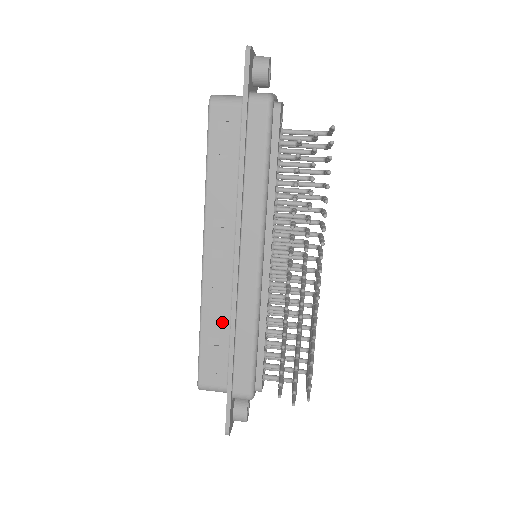
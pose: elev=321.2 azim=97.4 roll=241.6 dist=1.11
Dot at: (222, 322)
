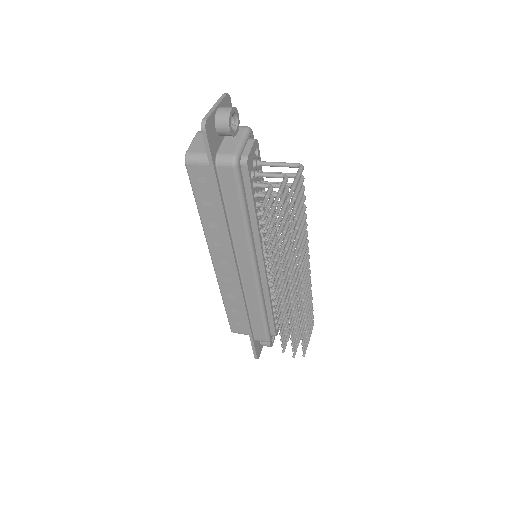
Dot at: (238, 301)
